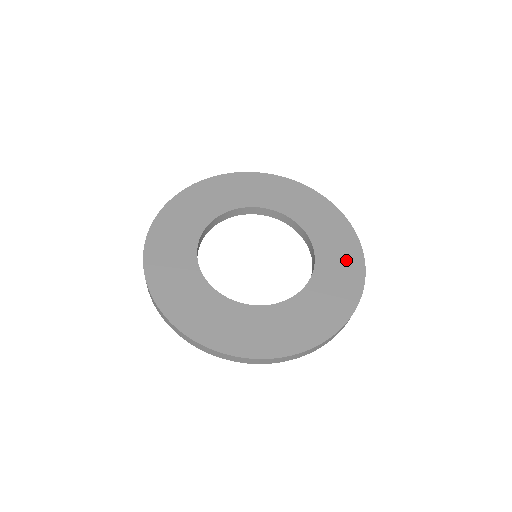
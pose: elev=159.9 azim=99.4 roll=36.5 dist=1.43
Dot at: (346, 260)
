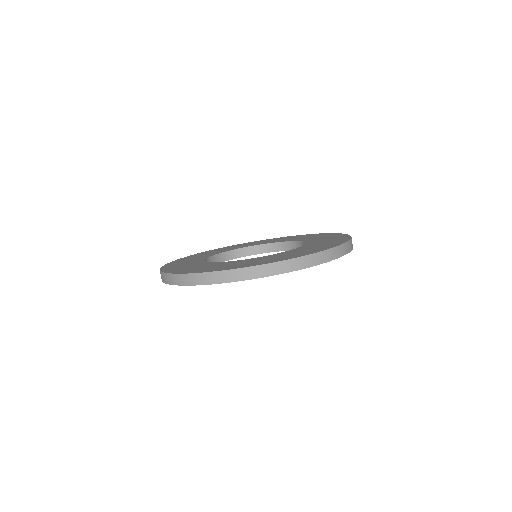
Dot at: (310, 250)
